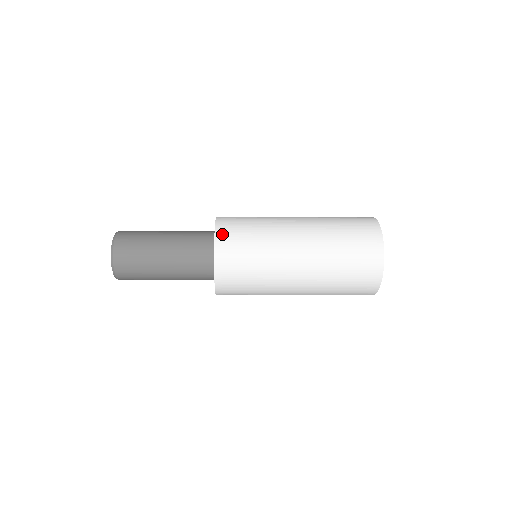
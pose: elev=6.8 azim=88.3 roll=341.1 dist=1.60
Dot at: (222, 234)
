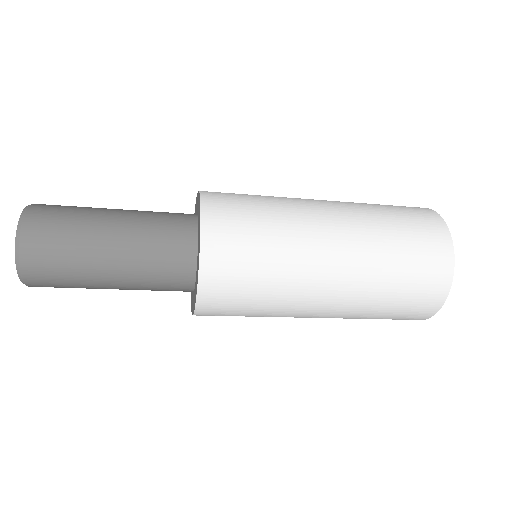
Dot at: occluded
